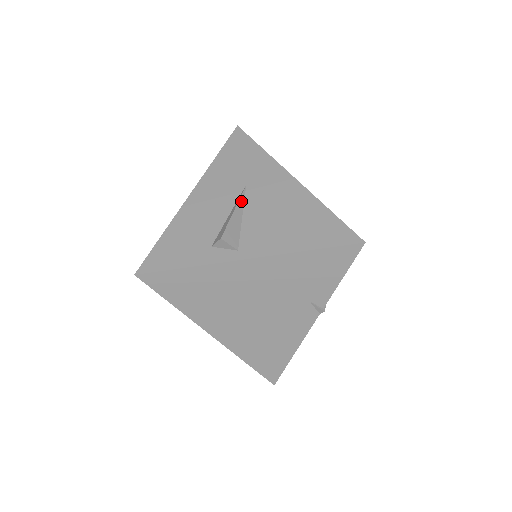
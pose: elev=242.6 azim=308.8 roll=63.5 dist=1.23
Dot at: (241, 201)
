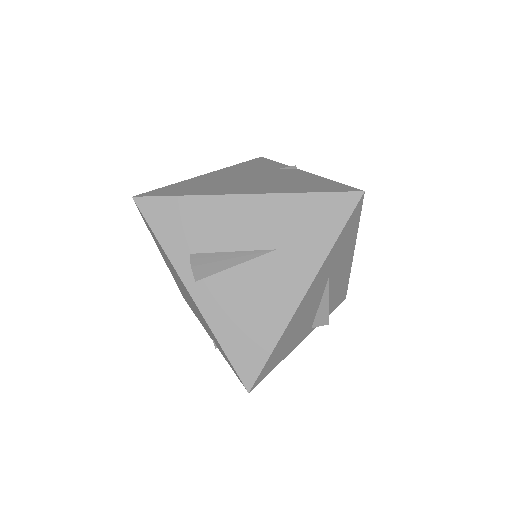
Dot at: occluded
